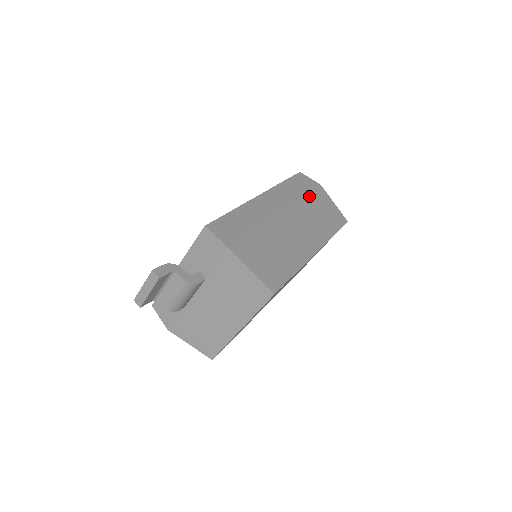
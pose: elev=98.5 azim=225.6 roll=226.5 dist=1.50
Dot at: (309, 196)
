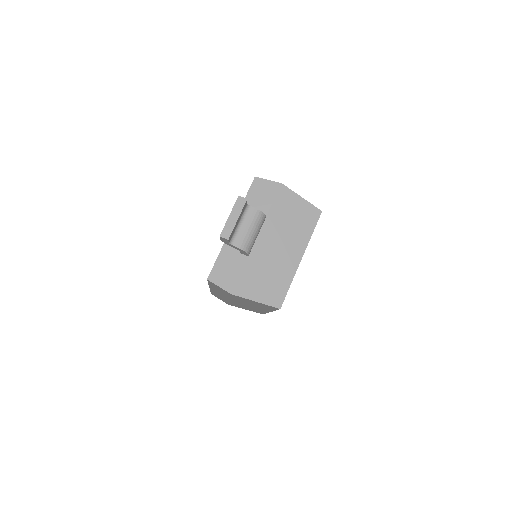
Dot at: occluded
